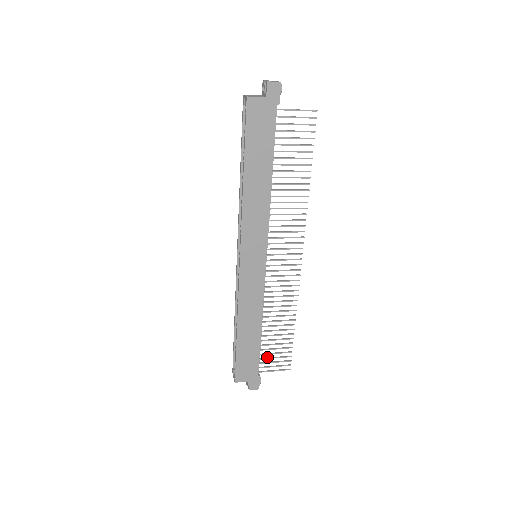
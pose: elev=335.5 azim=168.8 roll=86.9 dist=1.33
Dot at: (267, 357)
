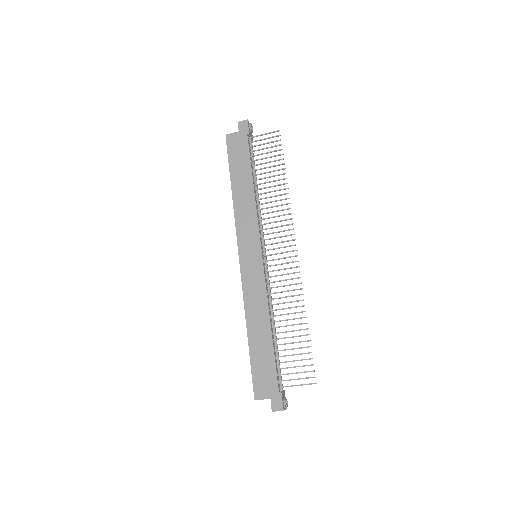
Dot at: (286, 367)
